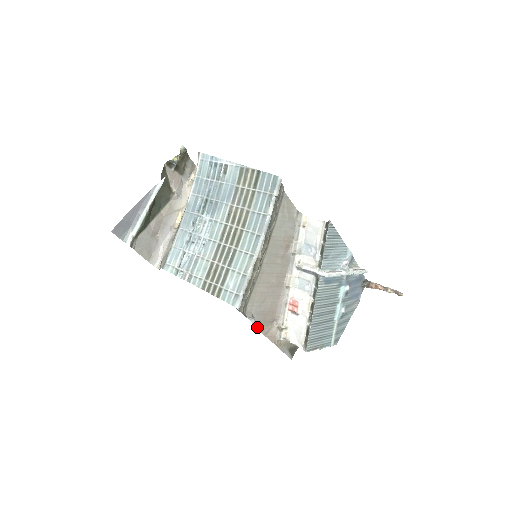
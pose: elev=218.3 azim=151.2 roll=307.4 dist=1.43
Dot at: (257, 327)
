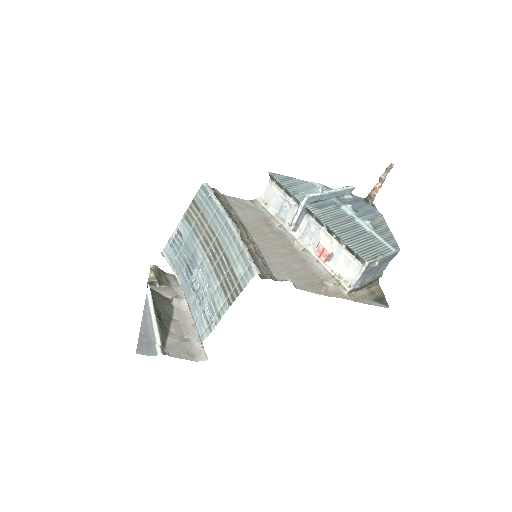
Dot at: (308, 291)
